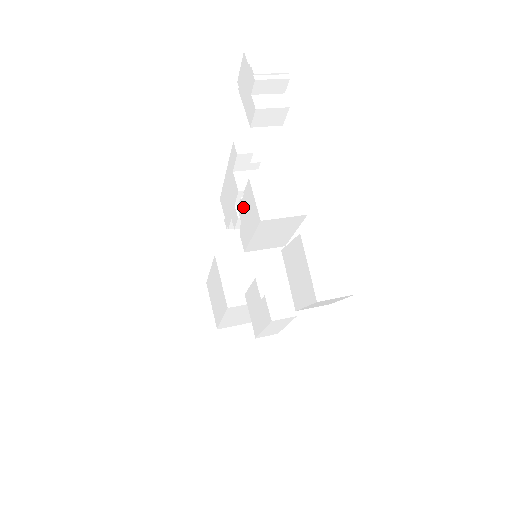
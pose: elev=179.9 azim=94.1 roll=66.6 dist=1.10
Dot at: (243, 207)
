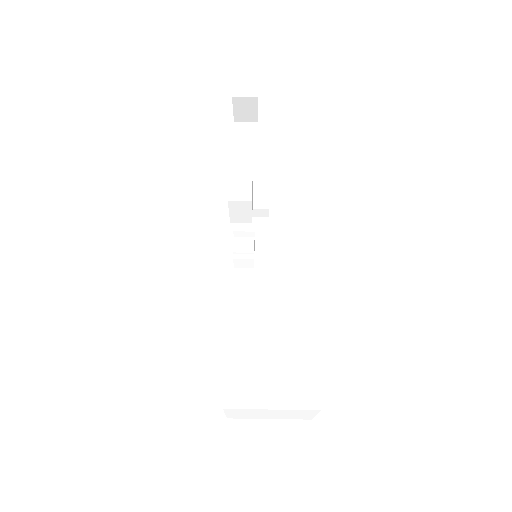
Dot at: occluded
